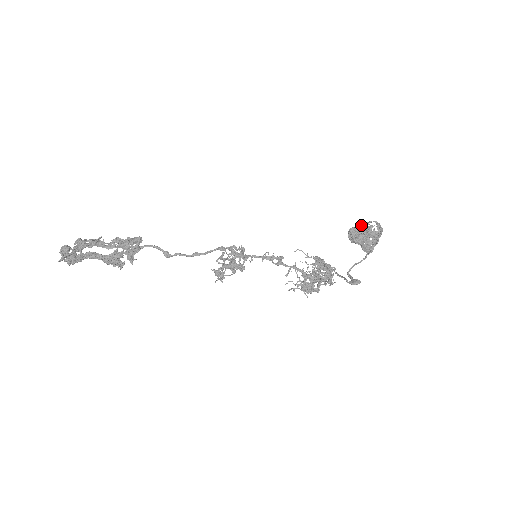
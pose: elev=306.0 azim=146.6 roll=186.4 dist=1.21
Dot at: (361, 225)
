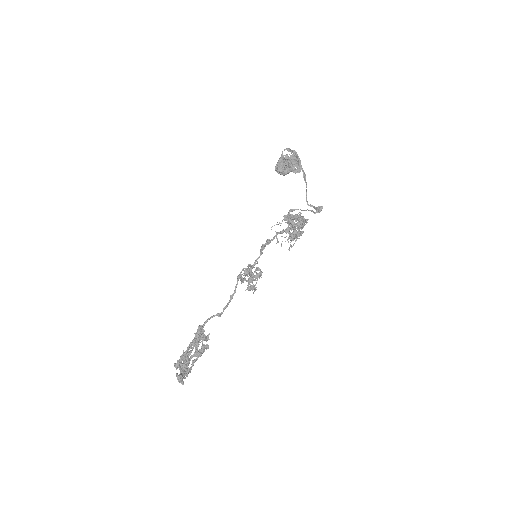
Dot at: (279, 160)
